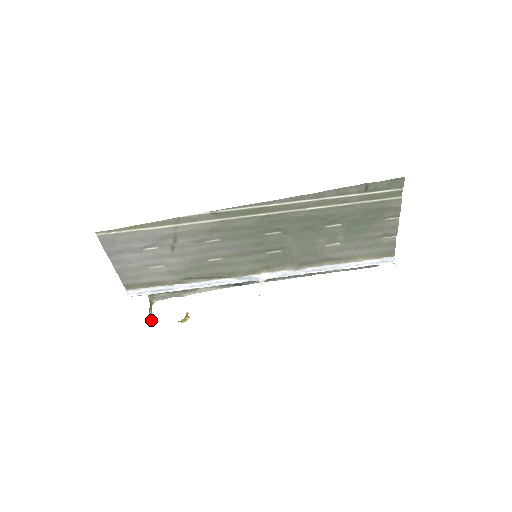
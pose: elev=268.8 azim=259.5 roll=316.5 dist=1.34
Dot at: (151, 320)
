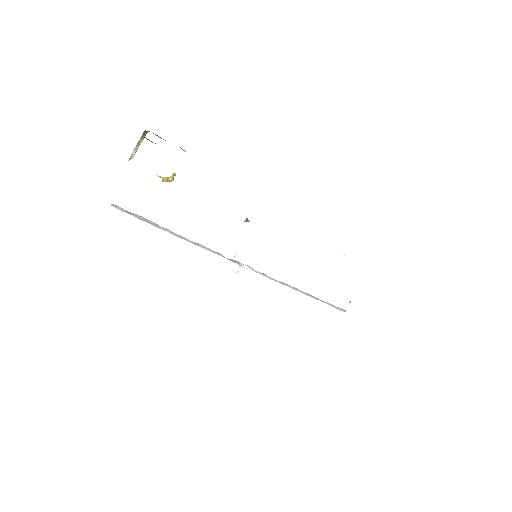
Dot at: (134, 154)
